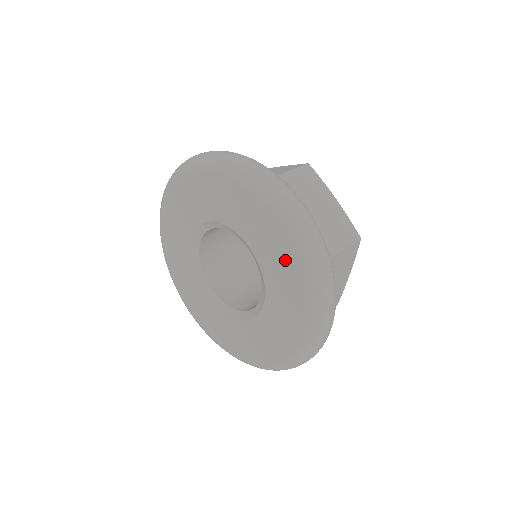
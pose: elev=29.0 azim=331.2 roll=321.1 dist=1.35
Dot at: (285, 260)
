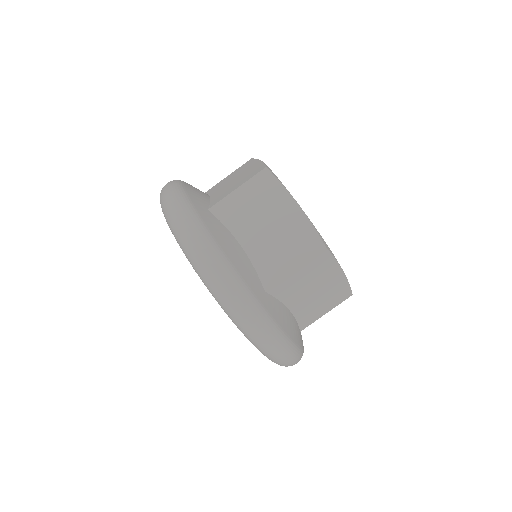
Dot at: occluded
